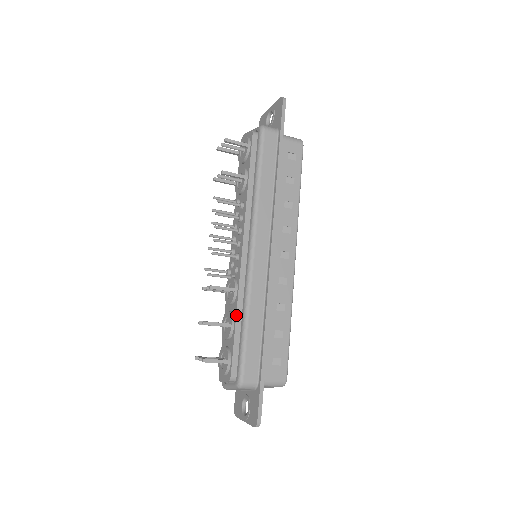
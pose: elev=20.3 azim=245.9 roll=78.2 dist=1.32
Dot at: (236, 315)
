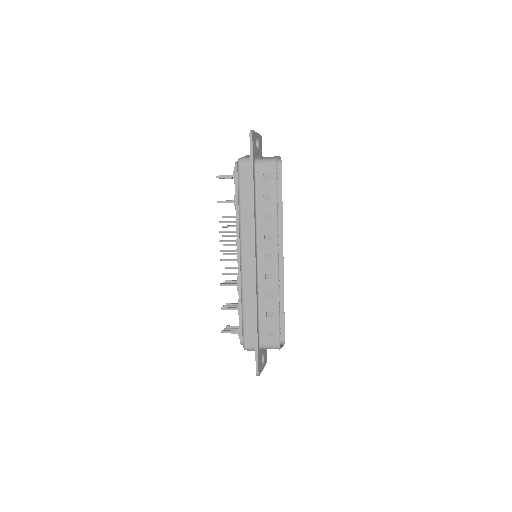
Dot at: (239, 302)
